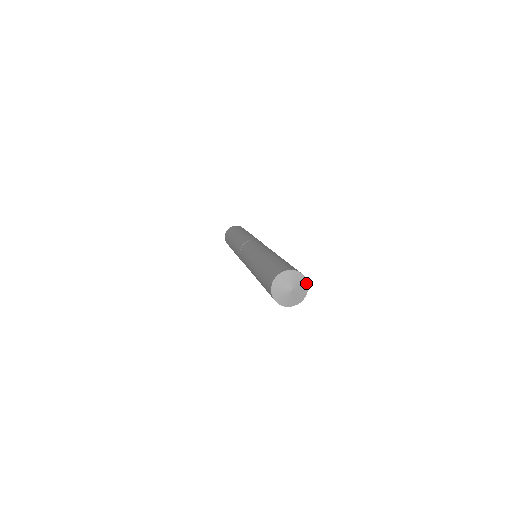
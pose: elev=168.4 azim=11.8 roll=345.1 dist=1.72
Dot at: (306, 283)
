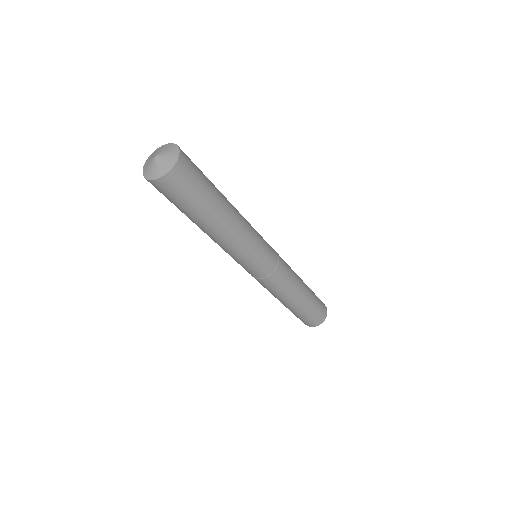
Dot at: (169, 145)
